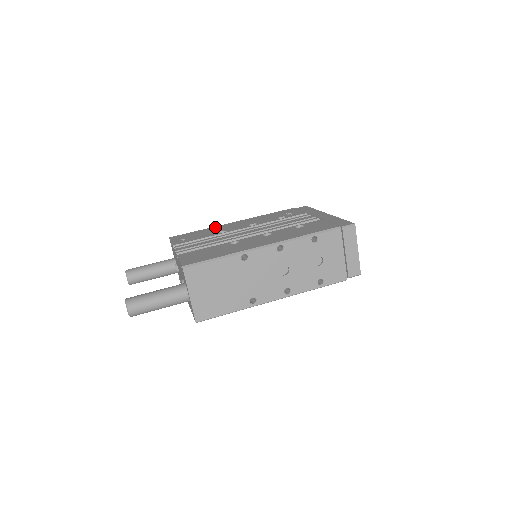
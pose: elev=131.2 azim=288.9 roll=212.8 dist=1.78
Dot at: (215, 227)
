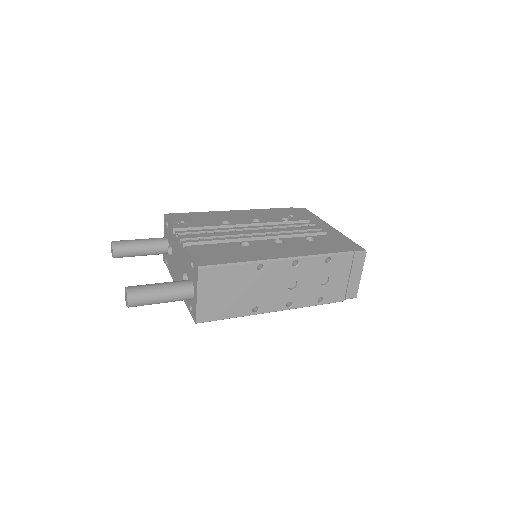
Dot at: (214, 212)
